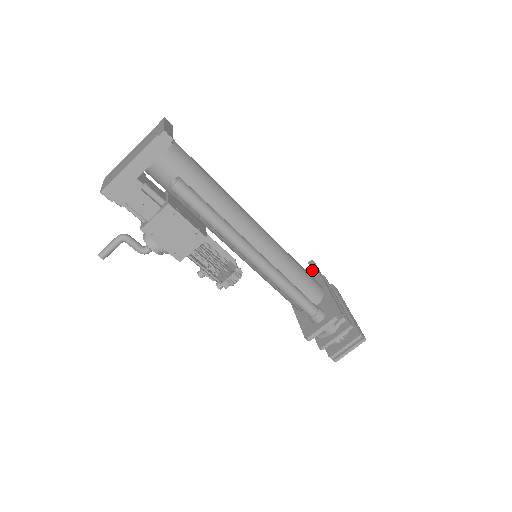
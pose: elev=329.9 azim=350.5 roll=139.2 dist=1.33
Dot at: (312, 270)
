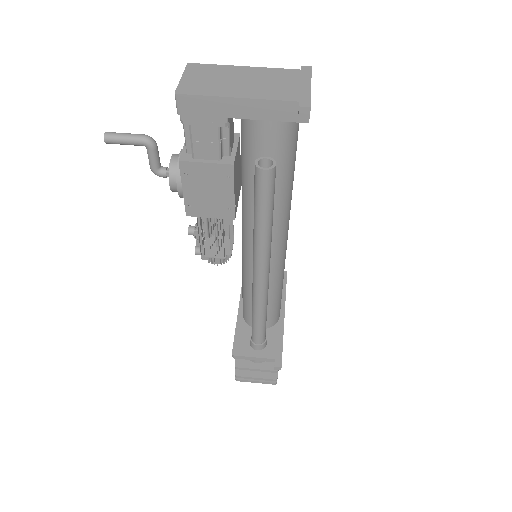
Dot at: occluded
